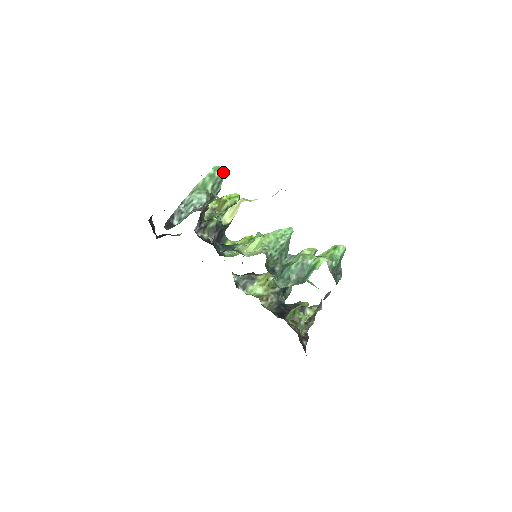
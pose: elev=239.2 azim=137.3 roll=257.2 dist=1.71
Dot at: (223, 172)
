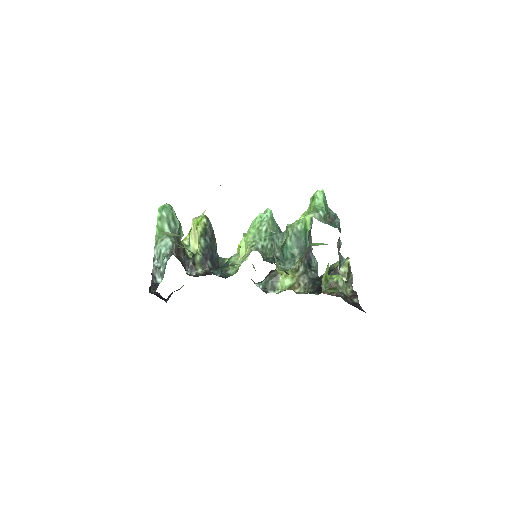
Dot at: (169, 208)
